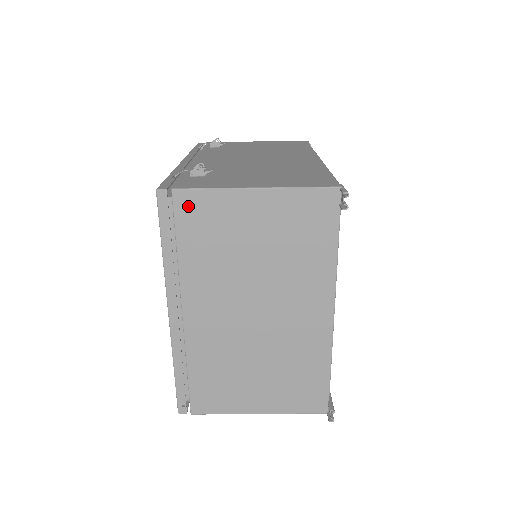
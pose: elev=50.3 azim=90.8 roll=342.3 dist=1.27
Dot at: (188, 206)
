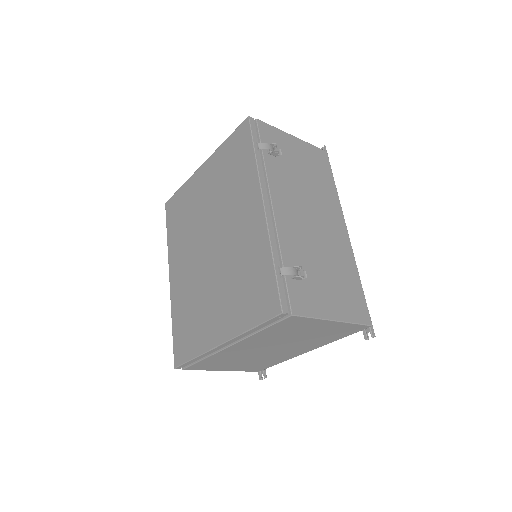
Dot at: (292, 321)
